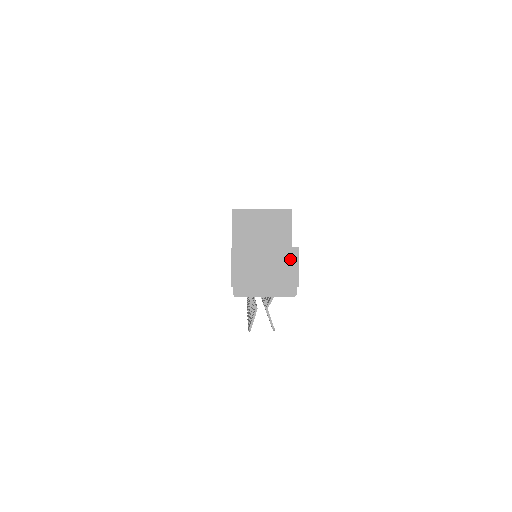
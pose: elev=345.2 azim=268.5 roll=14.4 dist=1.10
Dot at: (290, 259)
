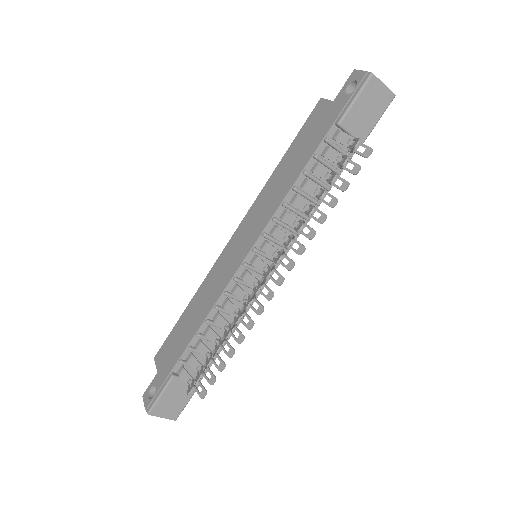
Dot at: occluded
